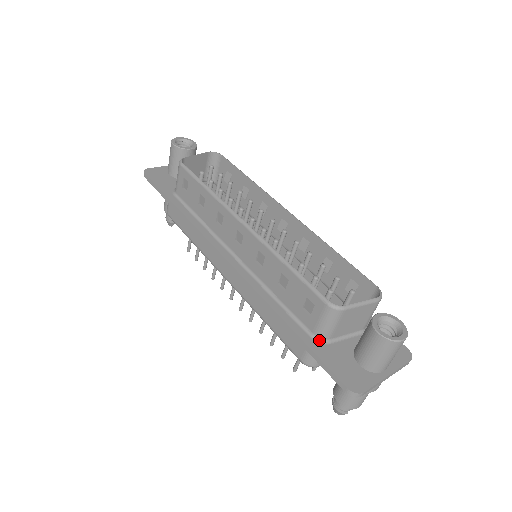
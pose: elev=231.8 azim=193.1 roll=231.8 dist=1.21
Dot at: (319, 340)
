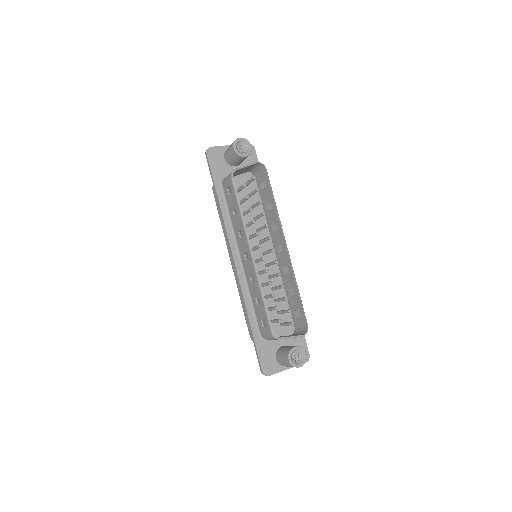
Dot at: (262, 338)
